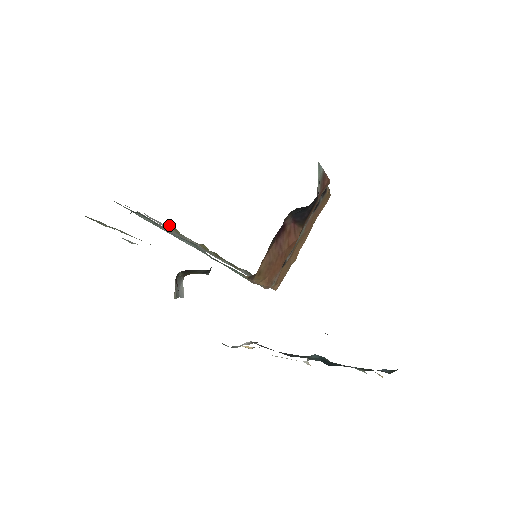
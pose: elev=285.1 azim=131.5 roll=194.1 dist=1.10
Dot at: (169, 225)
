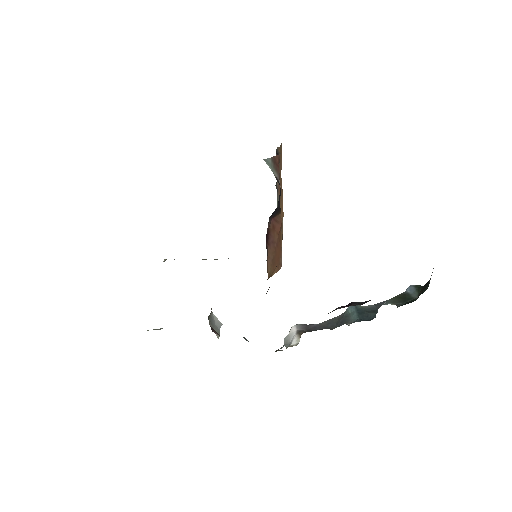
Dot at: occluded
